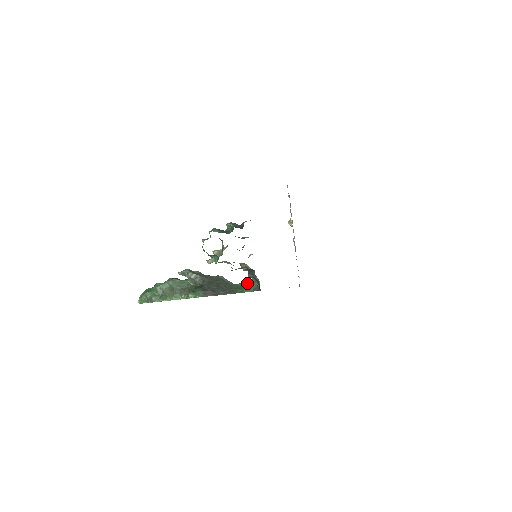
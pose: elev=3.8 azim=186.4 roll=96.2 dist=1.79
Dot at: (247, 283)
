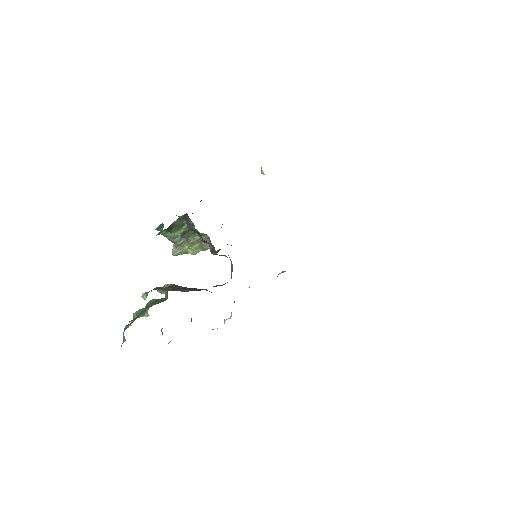
Dot at: occluded
